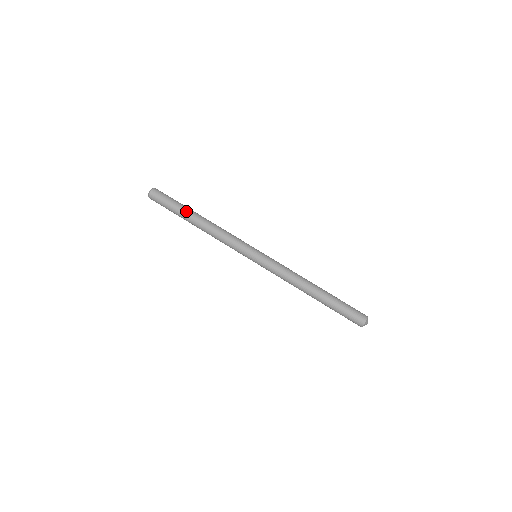
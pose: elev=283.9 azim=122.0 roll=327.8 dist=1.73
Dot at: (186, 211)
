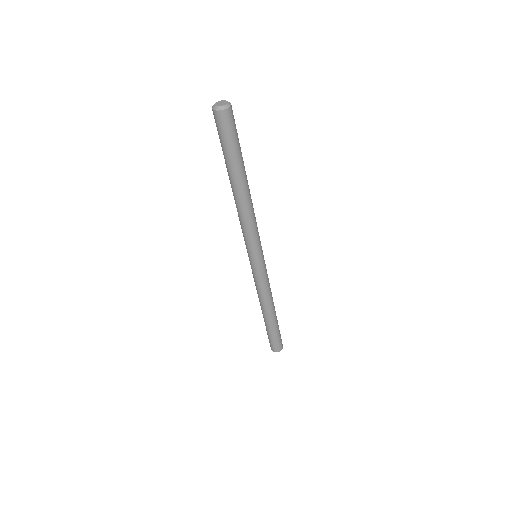
Dot at: (232, 171)
